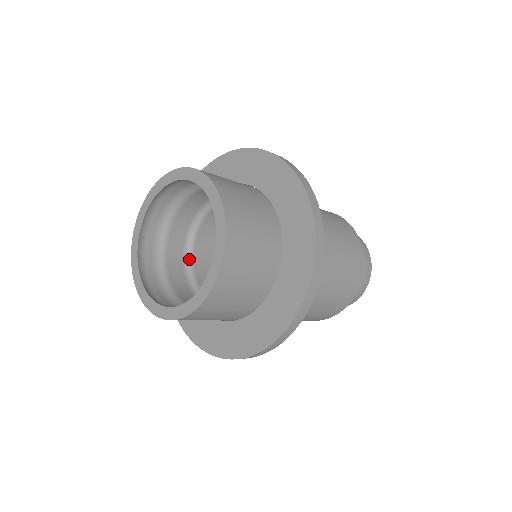
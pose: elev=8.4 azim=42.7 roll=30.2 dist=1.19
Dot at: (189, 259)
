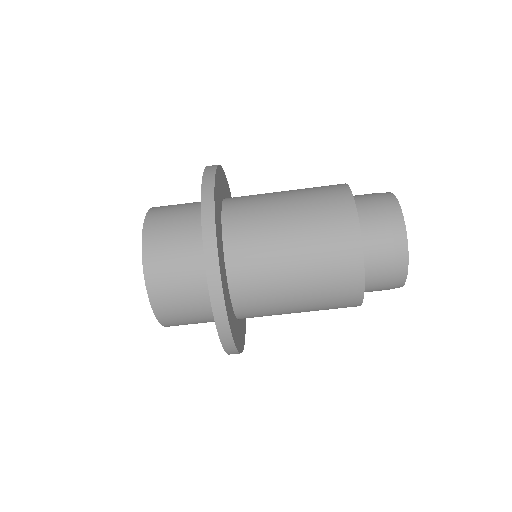
Dot at: occluded
